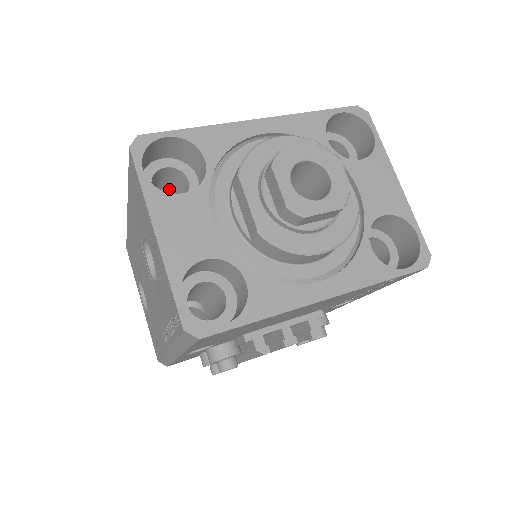
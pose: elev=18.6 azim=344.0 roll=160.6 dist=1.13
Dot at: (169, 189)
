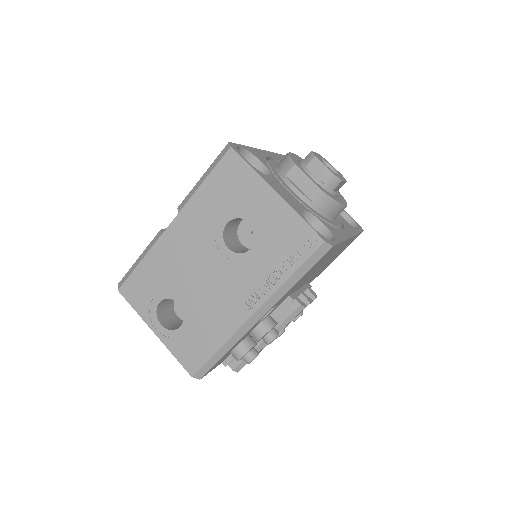
Dot at: occluded
